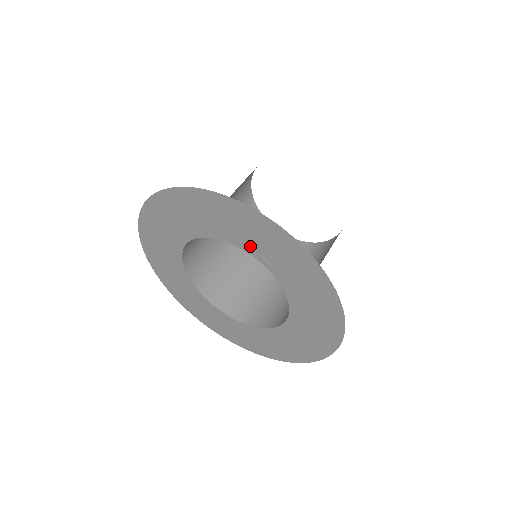
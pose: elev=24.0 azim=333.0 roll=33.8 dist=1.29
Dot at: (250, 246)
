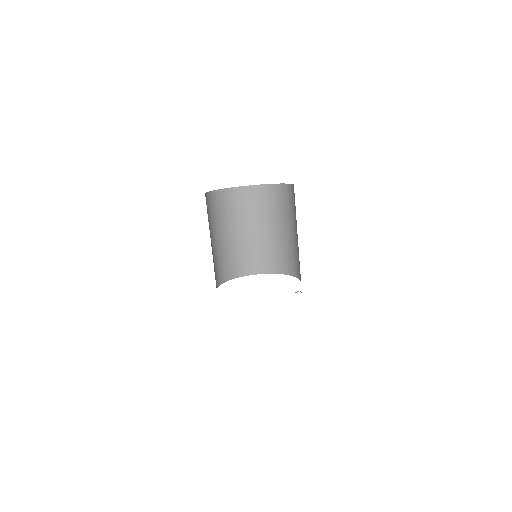
Dot at: occluded
